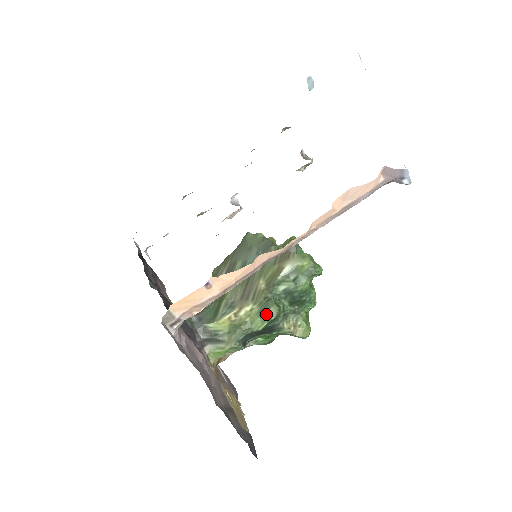
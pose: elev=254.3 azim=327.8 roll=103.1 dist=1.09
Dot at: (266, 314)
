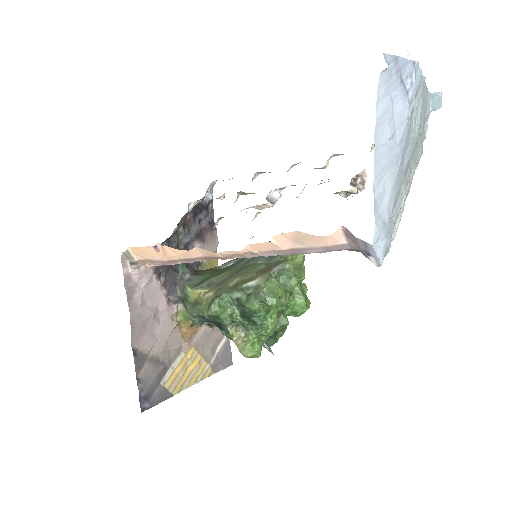
Dot at: (209, 307)
